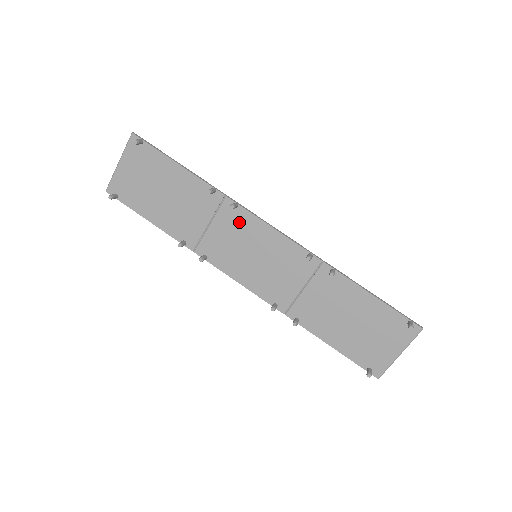
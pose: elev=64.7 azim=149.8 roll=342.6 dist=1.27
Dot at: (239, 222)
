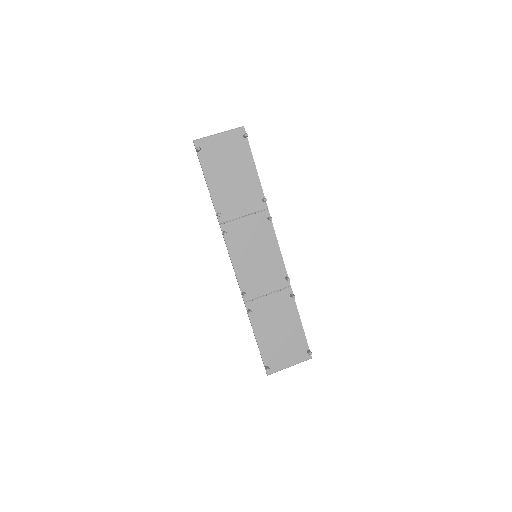
Dot at: (263, 229)
